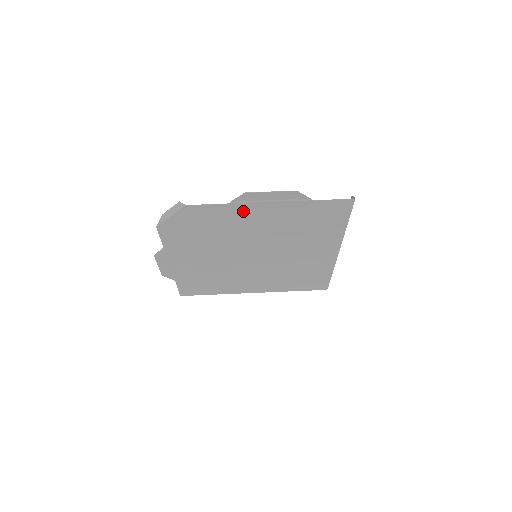
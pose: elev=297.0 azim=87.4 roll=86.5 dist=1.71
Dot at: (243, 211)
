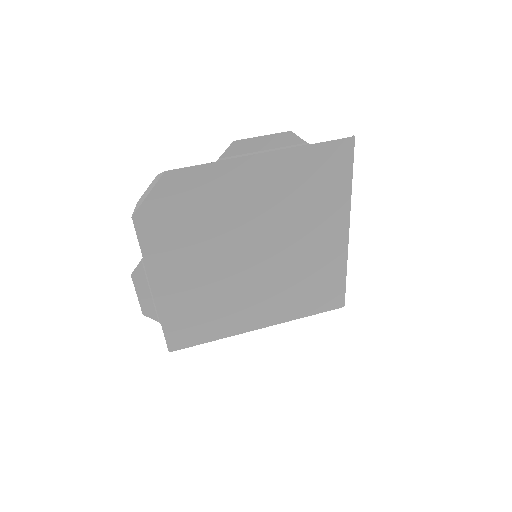
Dot at: (234, 173)
